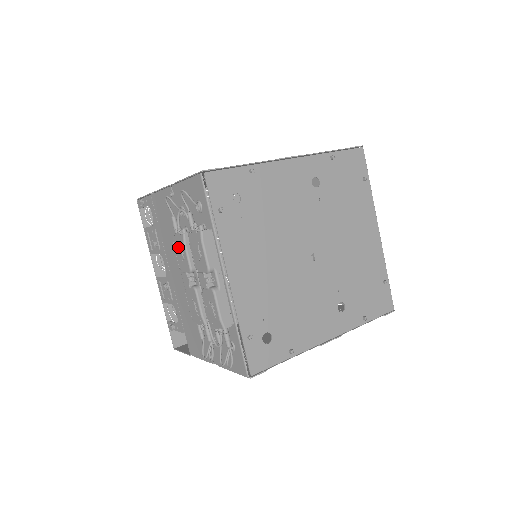
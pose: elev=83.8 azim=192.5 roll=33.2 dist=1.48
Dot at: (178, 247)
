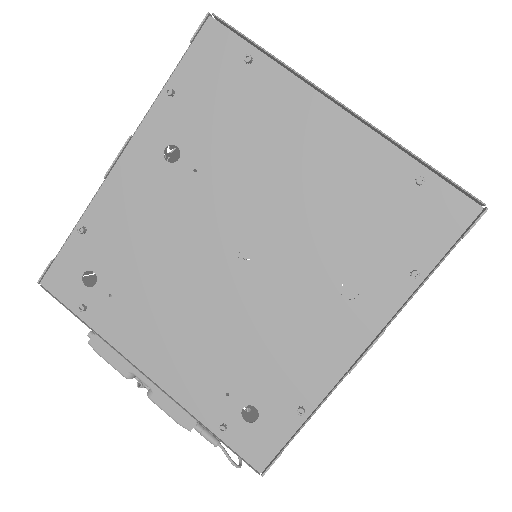
Dot at: occluded
